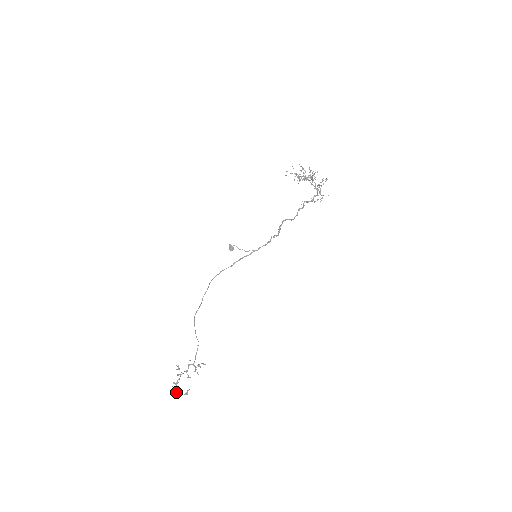
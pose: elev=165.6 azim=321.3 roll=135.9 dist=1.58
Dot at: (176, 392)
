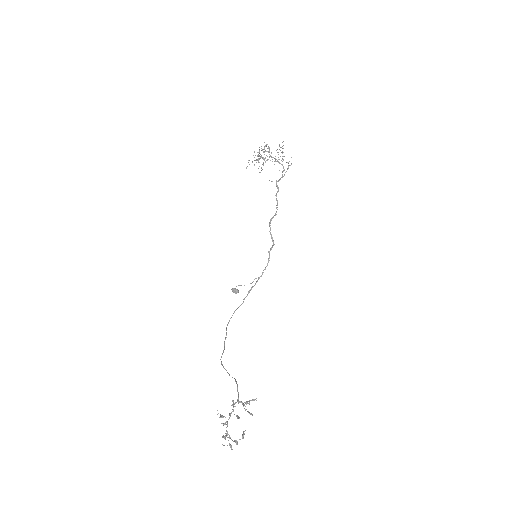
Dot at: occluded
